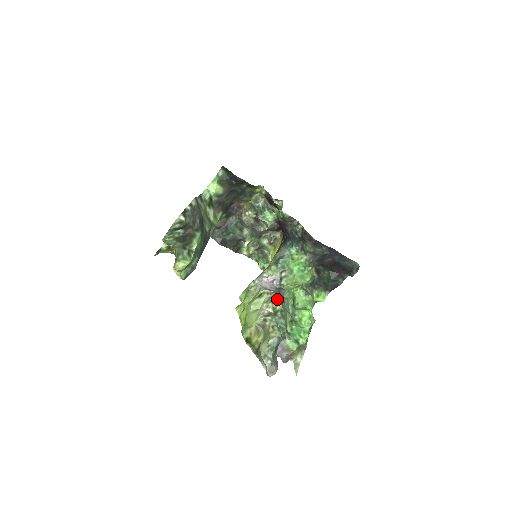
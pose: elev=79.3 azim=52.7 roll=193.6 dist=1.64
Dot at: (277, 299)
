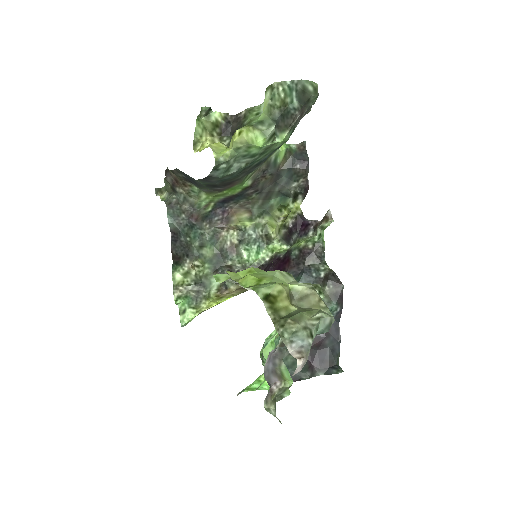
Dot at: occluded
